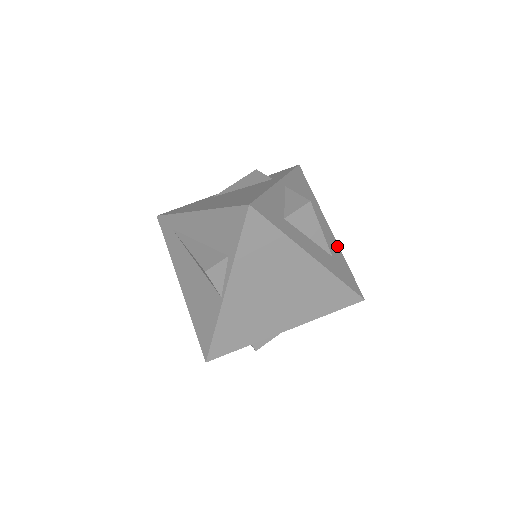
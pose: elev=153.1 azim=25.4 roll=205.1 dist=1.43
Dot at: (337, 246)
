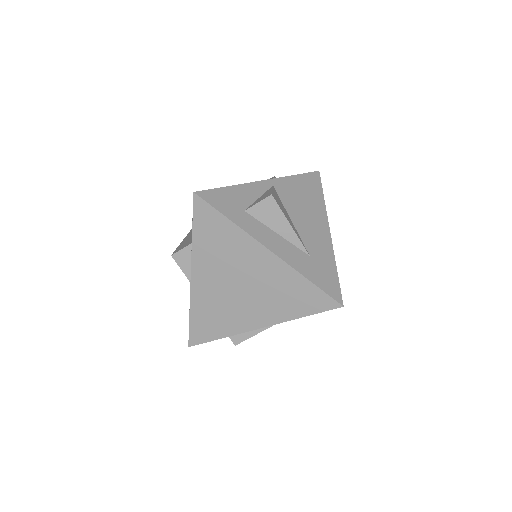
Dot at: (330, 249)
